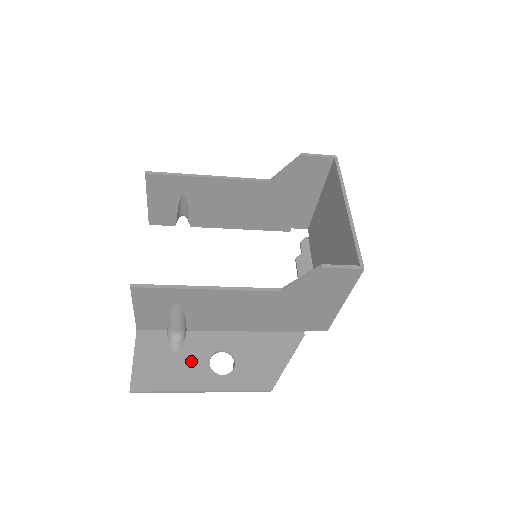
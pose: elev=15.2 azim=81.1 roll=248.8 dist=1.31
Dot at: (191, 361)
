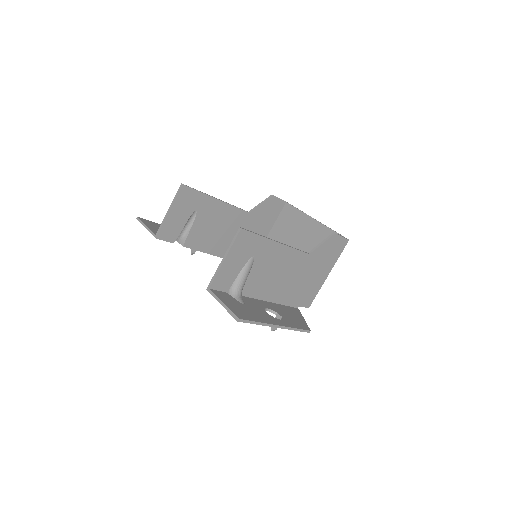
Dot at: (257, 310)
